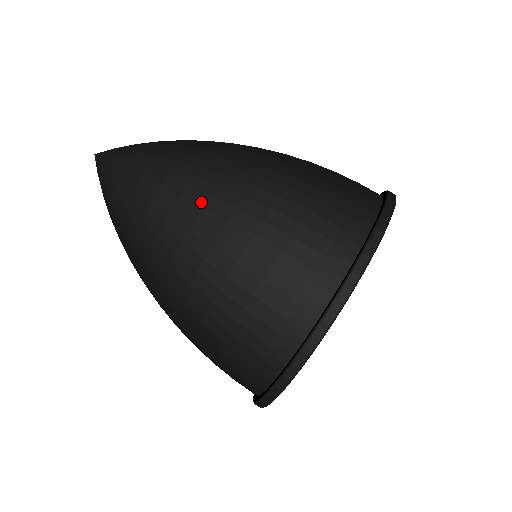
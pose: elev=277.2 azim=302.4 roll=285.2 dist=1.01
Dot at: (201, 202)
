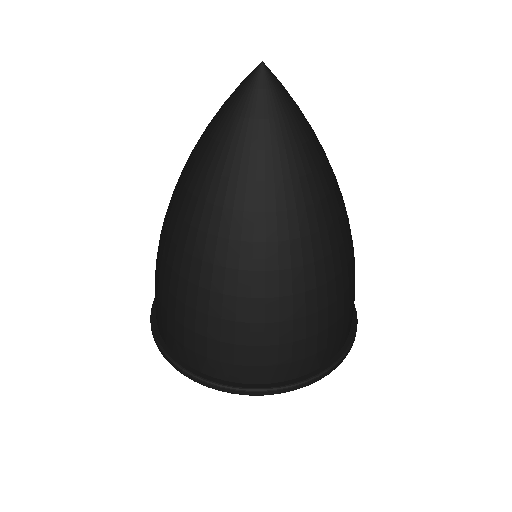
Dot at: (305, 261)
